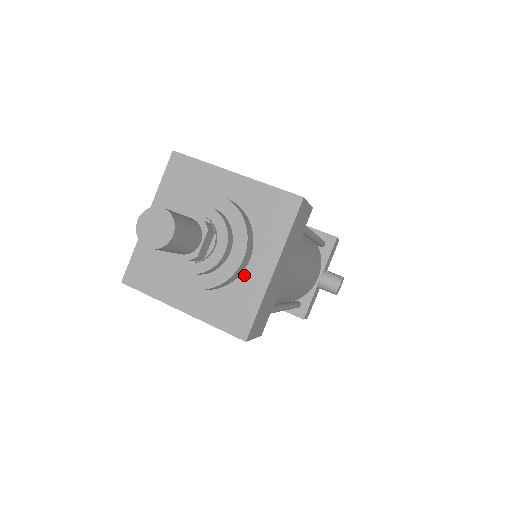
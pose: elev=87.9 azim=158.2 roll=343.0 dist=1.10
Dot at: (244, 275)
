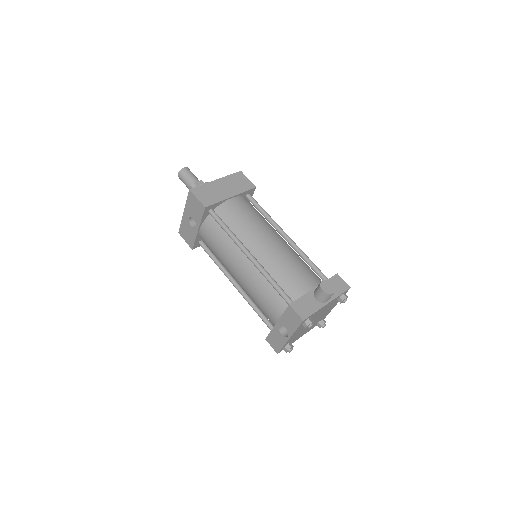
Dot at: occluded
